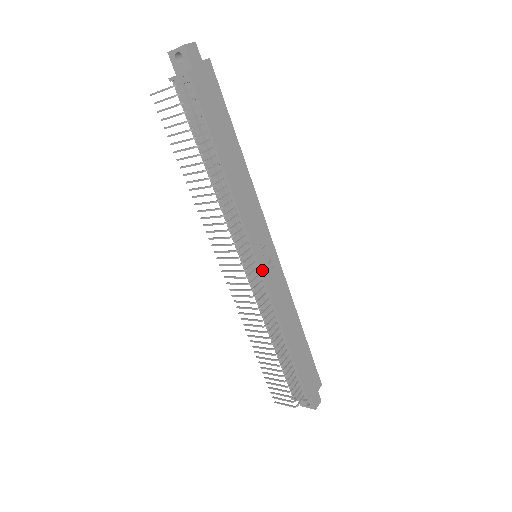
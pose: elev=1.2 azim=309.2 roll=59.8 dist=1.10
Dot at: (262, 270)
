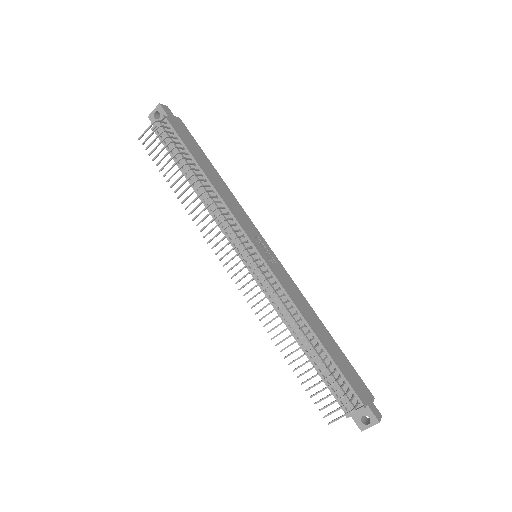
Dot at: (265, 260)
